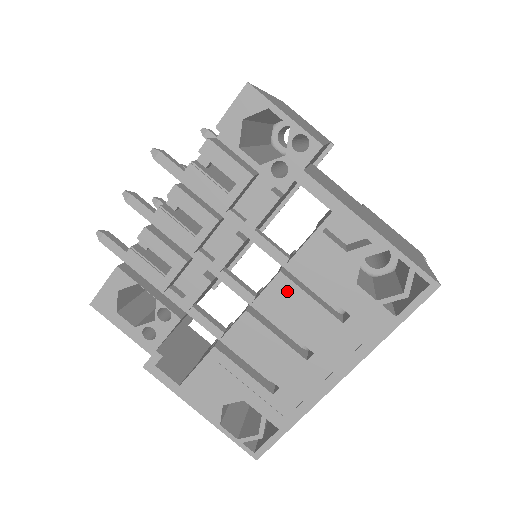
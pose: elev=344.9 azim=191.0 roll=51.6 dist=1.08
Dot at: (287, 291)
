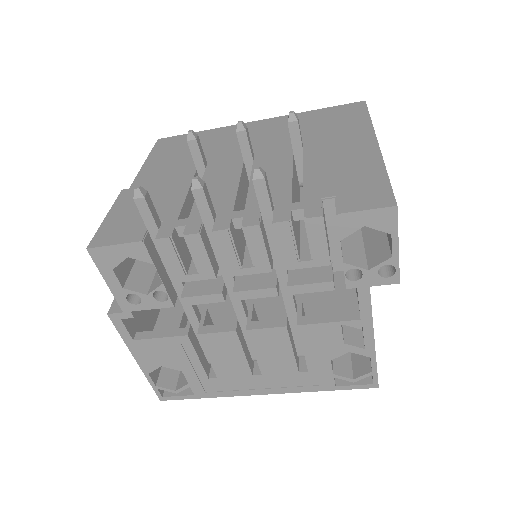
Dot at: (279, 338)
